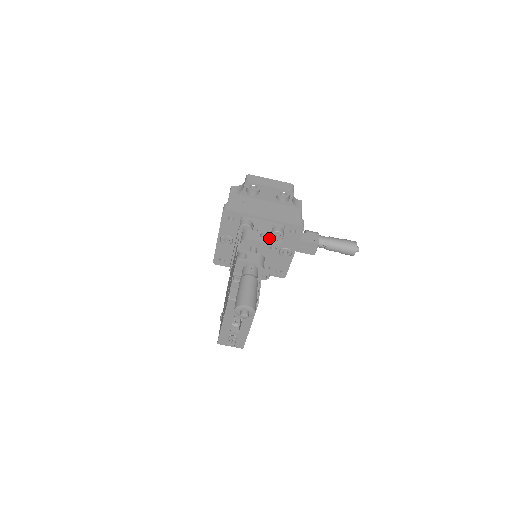
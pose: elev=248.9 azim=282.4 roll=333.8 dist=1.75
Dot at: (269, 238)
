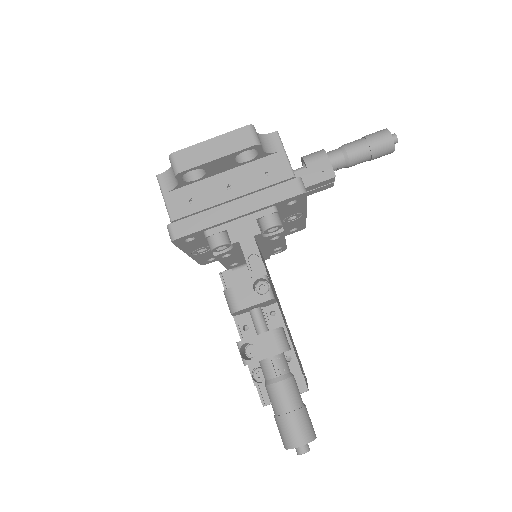
Dot at: (262, 237)
